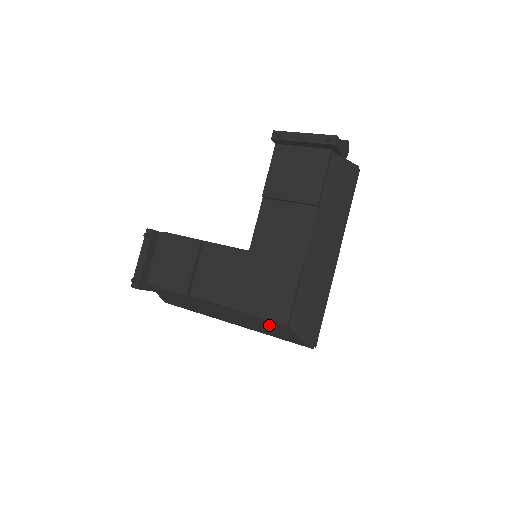
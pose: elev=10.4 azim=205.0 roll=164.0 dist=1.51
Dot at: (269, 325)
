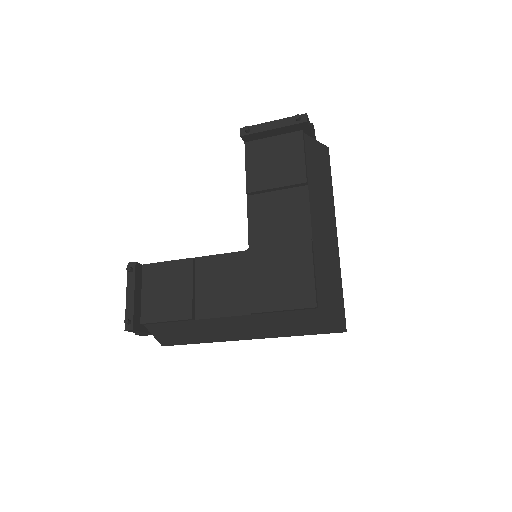
Dot at: (294, 319)
